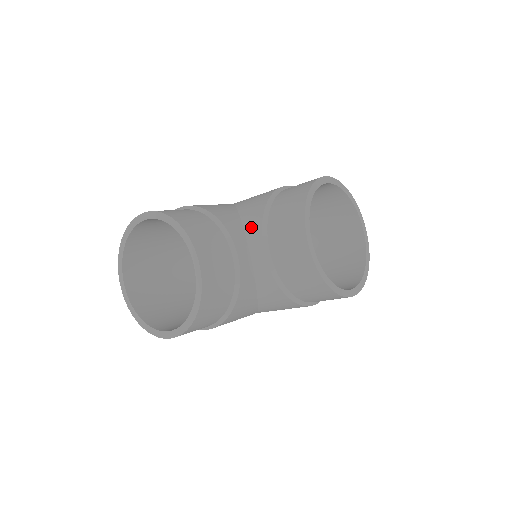
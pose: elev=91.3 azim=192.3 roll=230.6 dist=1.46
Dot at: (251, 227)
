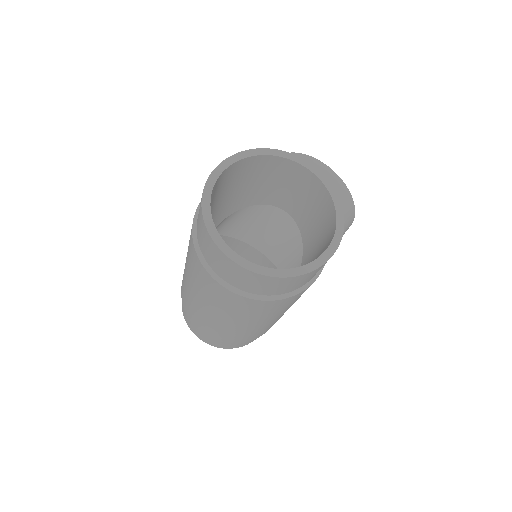
Dot at: occluded
